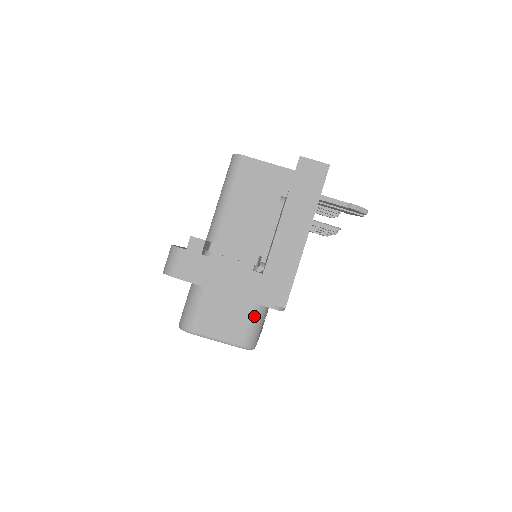
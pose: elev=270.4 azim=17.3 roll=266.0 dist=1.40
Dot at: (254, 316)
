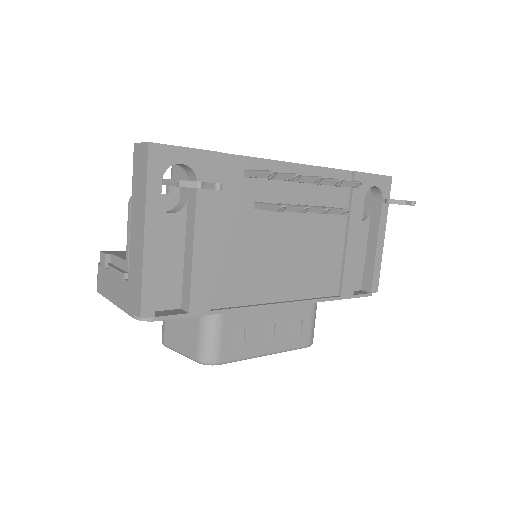
Dot at: (202, 327)
